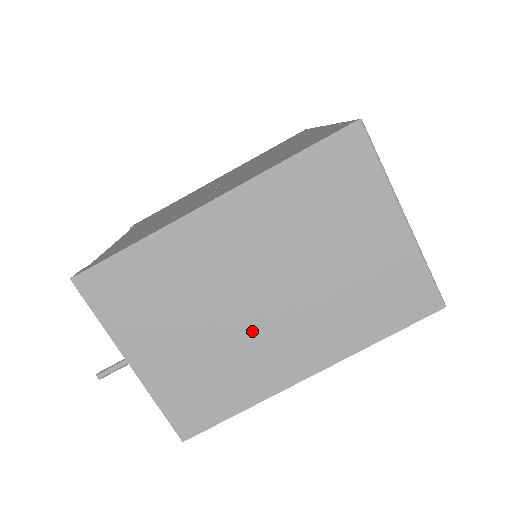
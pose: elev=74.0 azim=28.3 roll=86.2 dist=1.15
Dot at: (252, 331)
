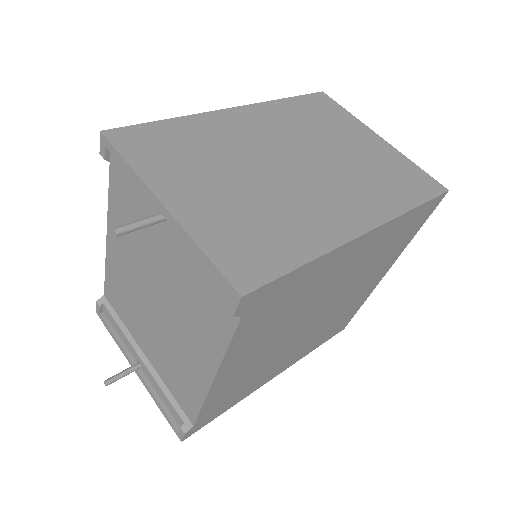
Dot at: (293, 189)
